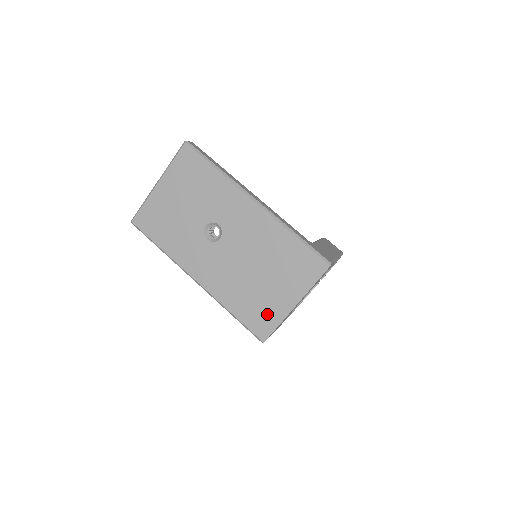
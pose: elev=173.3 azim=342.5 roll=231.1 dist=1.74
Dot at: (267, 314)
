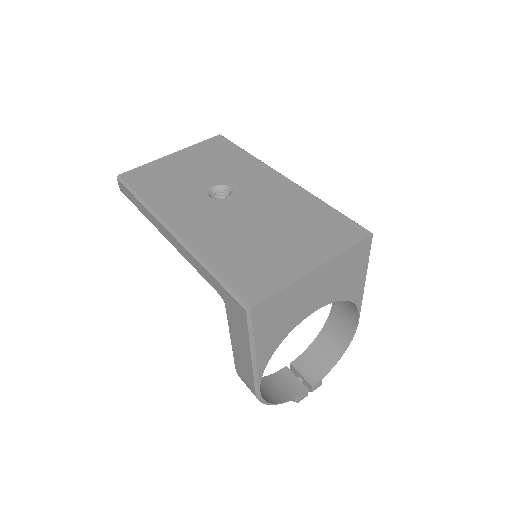
Dot at: (268, 273)
